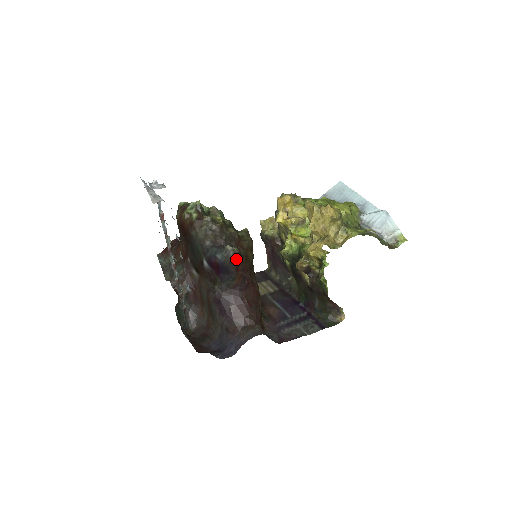
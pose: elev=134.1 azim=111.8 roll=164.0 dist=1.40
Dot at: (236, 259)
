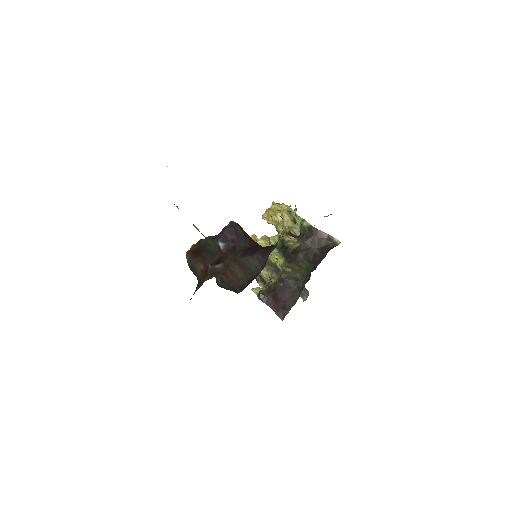
Dot at: (238, 225)
